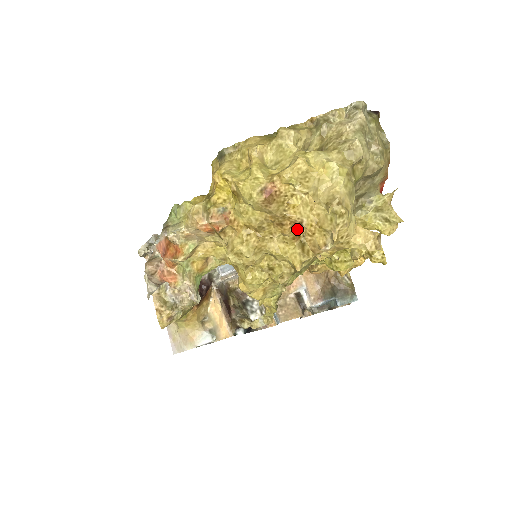
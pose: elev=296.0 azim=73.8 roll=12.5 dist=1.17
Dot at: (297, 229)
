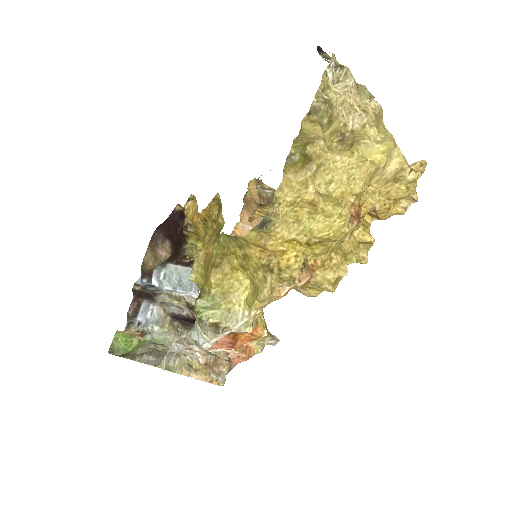
Dot at: occluded
